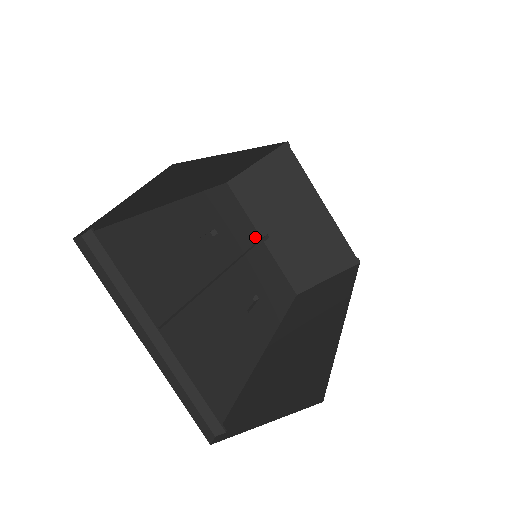
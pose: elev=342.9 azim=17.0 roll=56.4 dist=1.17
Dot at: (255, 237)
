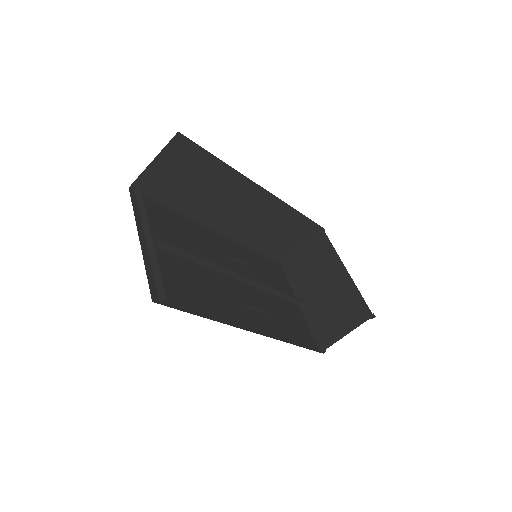
Dot at: occluded
